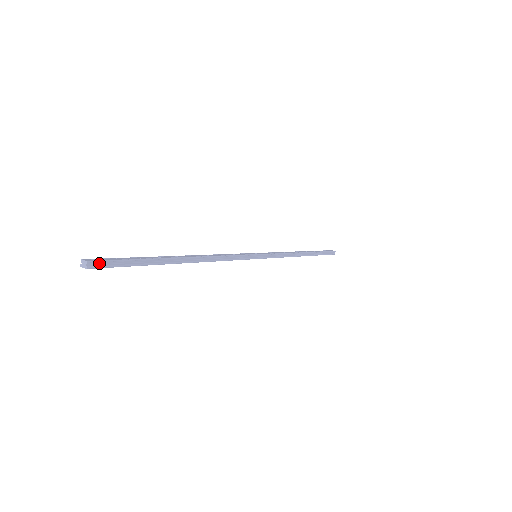
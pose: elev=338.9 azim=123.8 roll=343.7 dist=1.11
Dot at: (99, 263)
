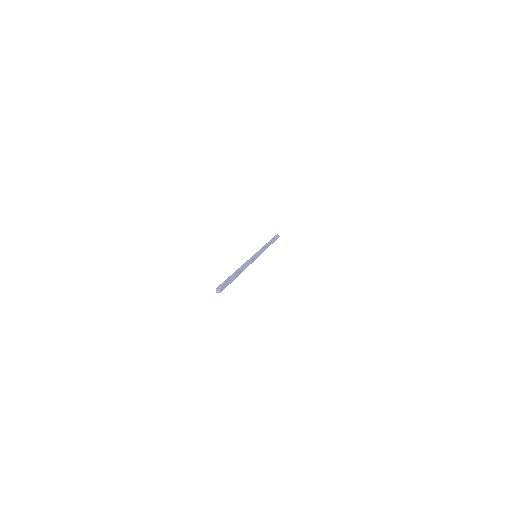
Dot at: (222, 288)
